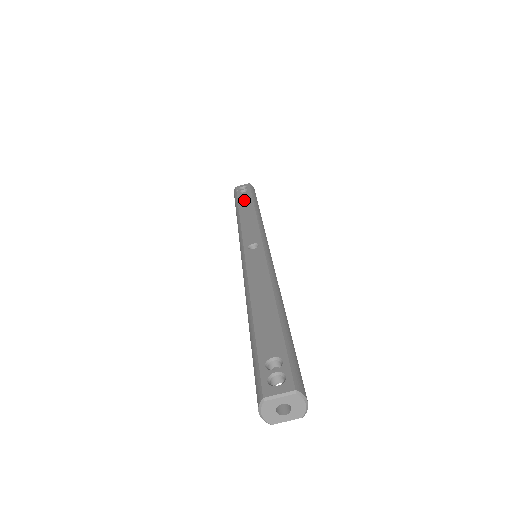
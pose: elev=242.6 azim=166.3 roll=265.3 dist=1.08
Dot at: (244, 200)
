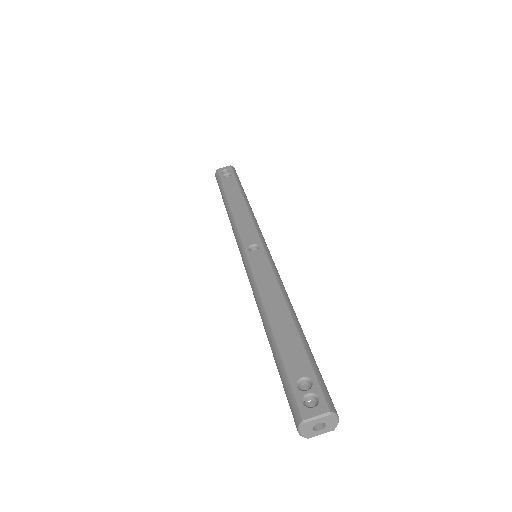
Dot at: (230, 188)
